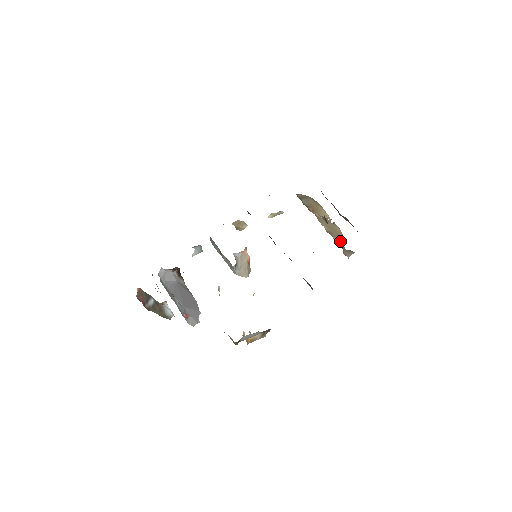
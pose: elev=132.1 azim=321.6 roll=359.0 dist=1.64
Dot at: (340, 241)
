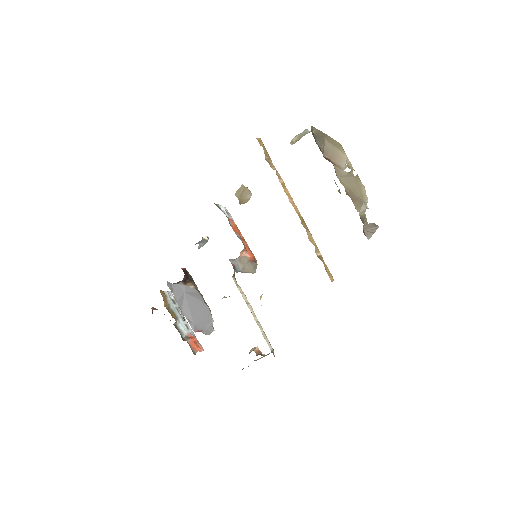
Dot at: (362, 209)
